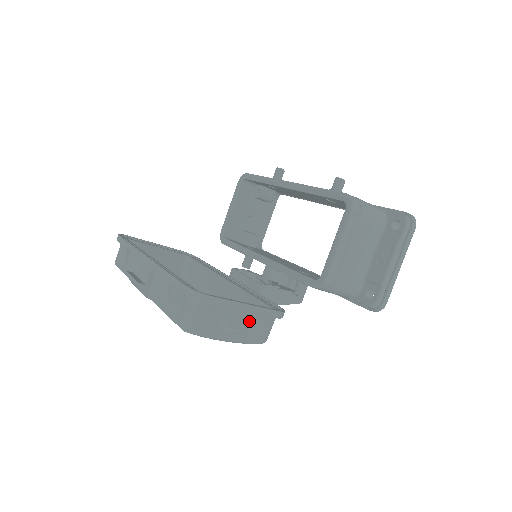
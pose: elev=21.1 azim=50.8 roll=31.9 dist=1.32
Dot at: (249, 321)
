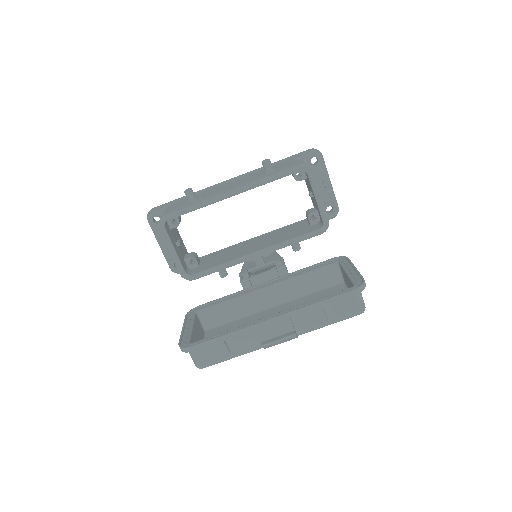
Dot at: occluded
